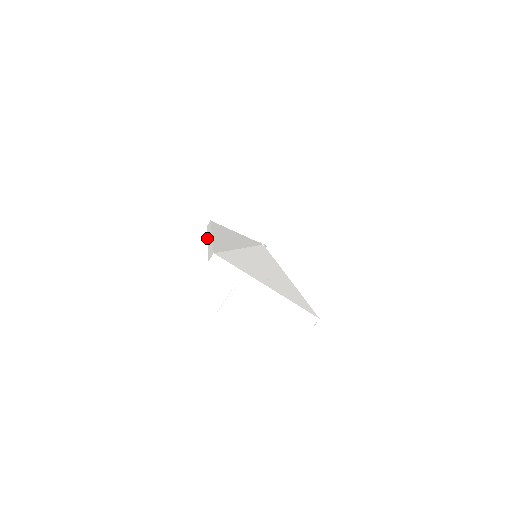
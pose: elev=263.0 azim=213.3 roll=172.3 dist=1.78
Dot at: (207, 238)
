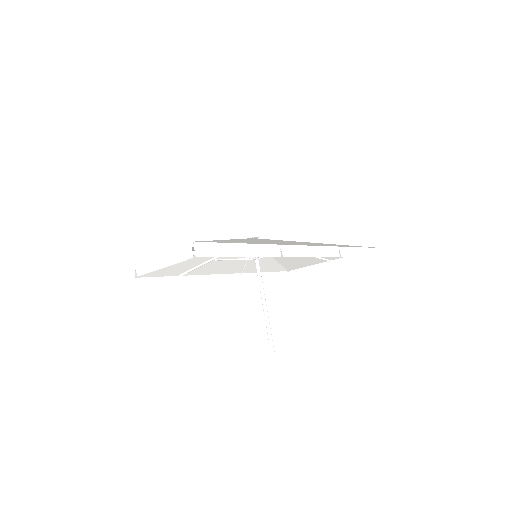
Dot at: (218, 283)
